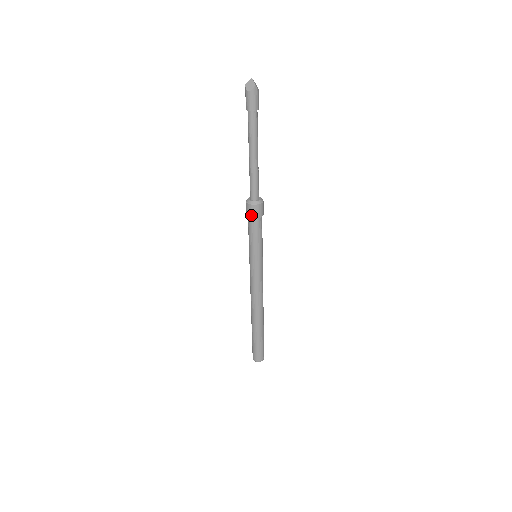
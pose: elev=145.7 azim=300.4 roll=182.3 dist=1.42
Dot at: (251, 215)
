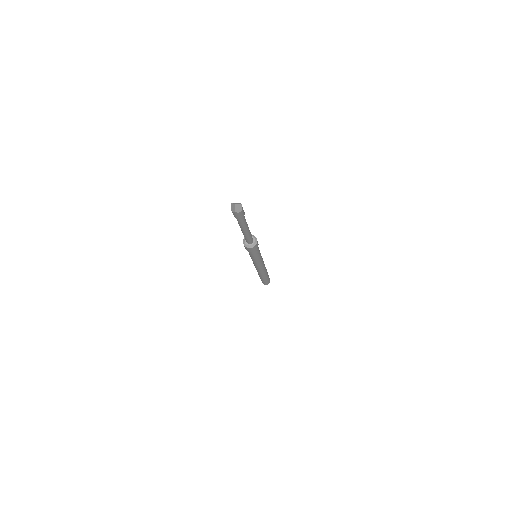
Dot at: occluded
